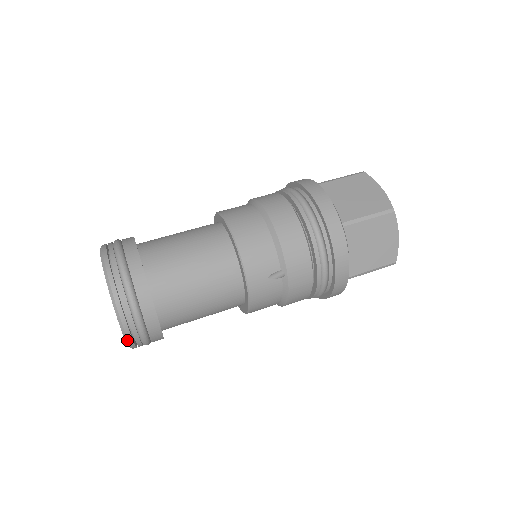
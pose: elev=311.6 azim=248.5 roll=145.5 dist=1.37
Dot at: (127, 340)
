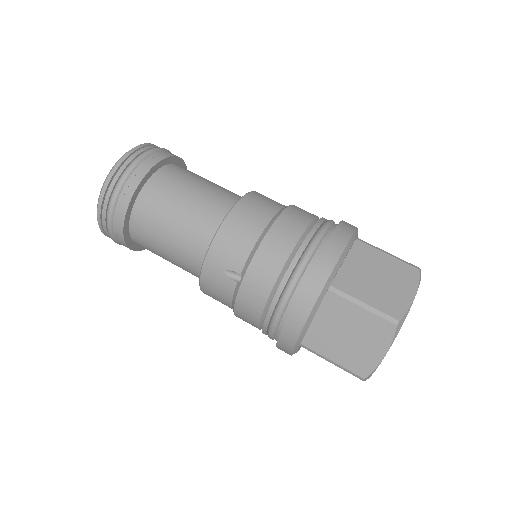
Dot at: (98, 221)
